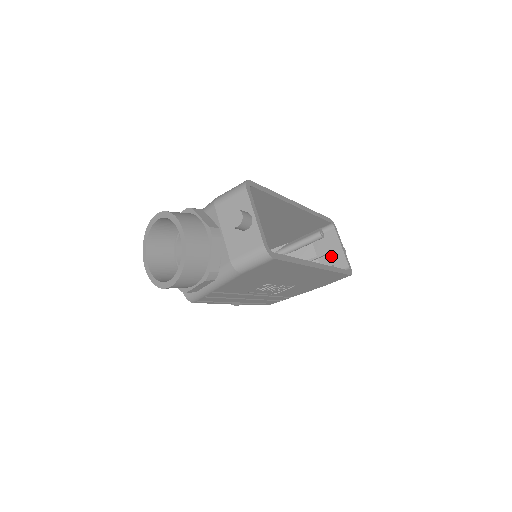
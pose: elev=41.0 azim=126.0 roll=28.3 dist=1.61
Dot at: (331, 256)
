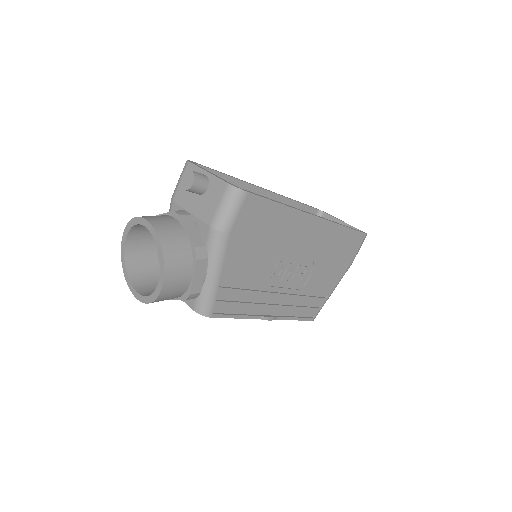
Dot at: occluded
